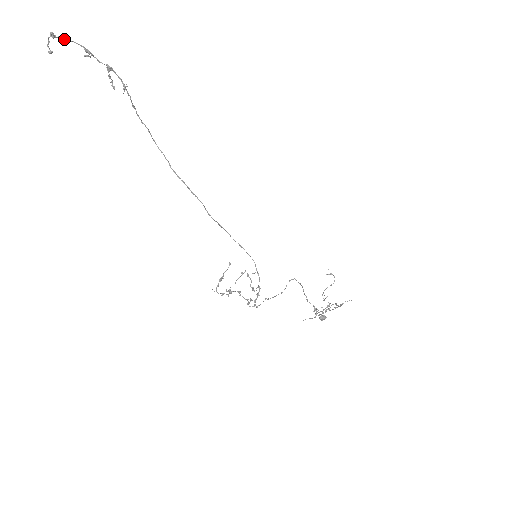
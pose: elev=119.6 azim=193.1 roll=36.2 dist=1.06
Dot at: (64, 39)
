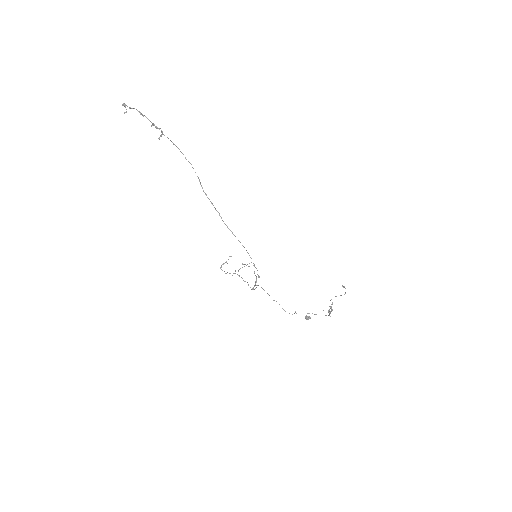
Dot at: (129, 107)
